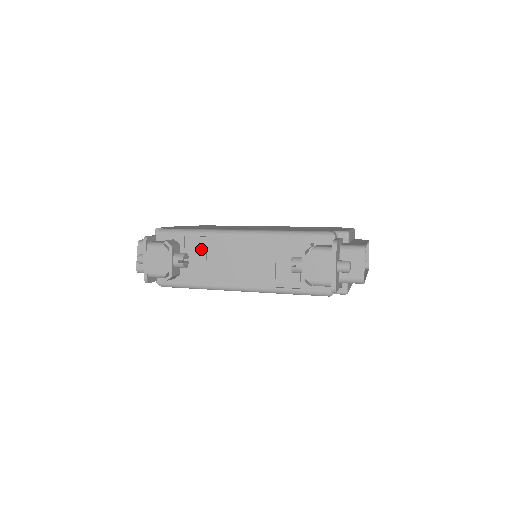
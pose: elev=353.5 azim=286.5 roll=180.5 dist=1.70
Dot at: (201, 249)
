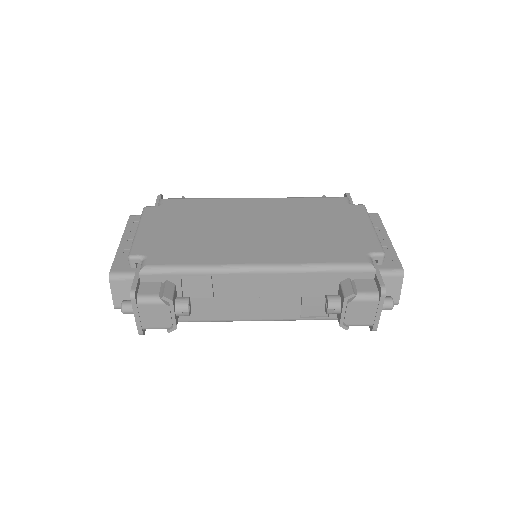
Dot at: (205, 288)
